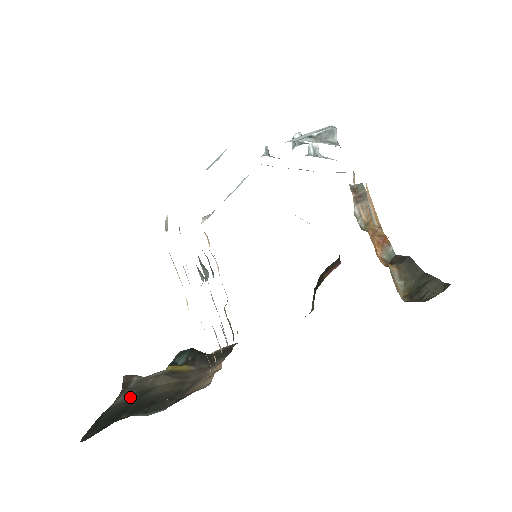
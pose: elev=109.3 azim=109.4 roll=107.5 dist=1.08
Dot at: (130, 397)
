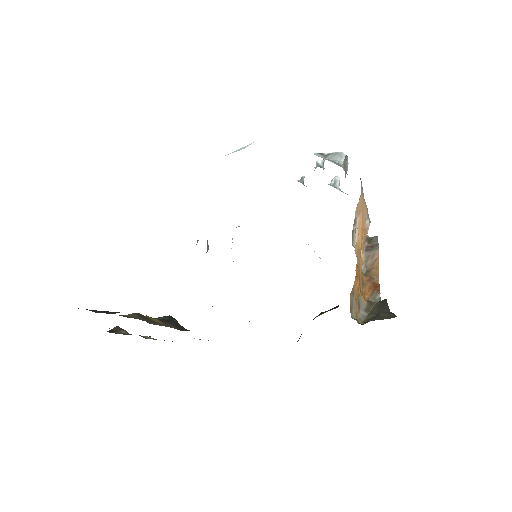
Dot at: occluded
